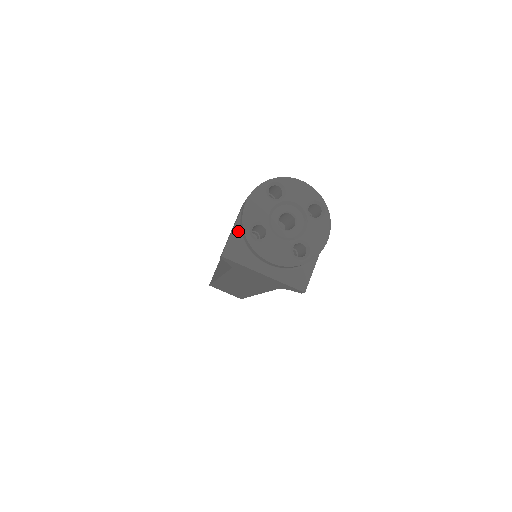
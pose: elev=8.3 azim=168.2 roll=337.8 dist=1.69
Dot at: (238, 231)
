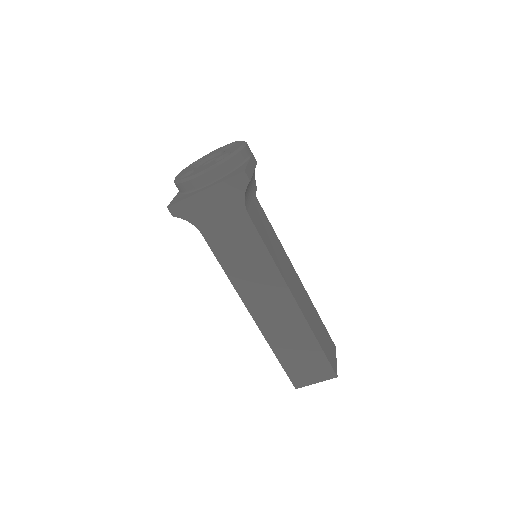
Dot at: (179, 195)
